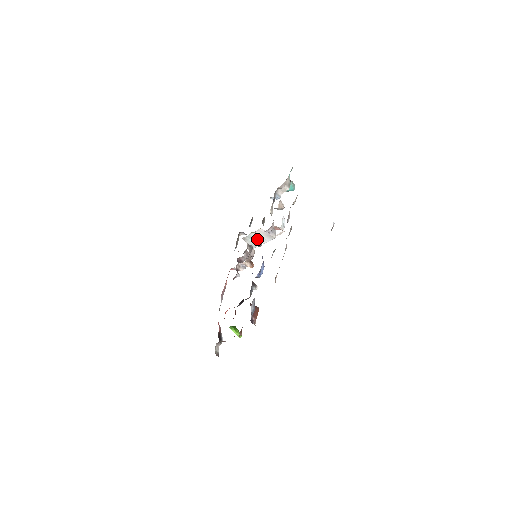
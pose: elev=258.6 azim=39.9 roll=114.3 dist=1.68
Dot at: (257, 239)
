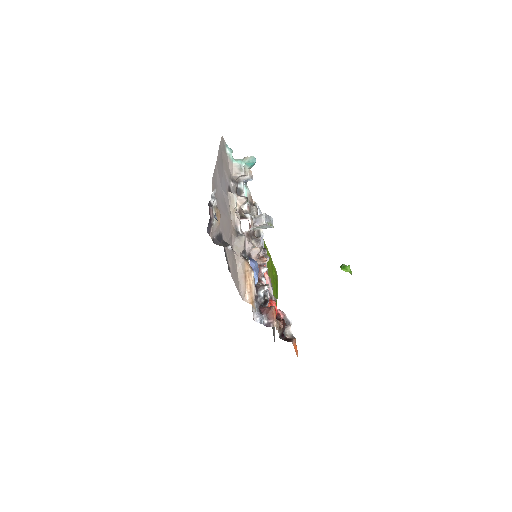
Dot at: (262, 226)
